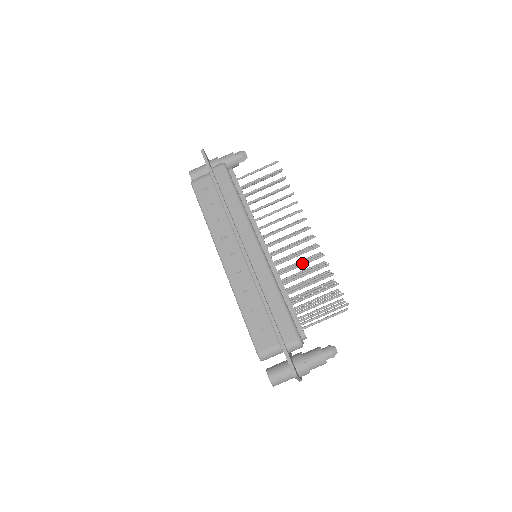
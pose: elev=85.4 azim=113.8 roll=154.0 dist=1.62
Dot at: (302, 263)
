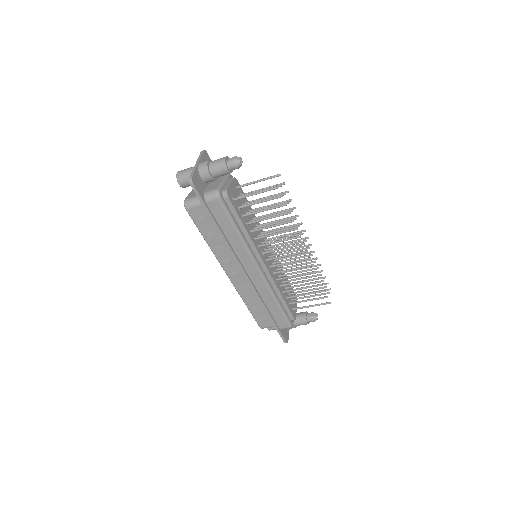
Dot at: (297, 276)
